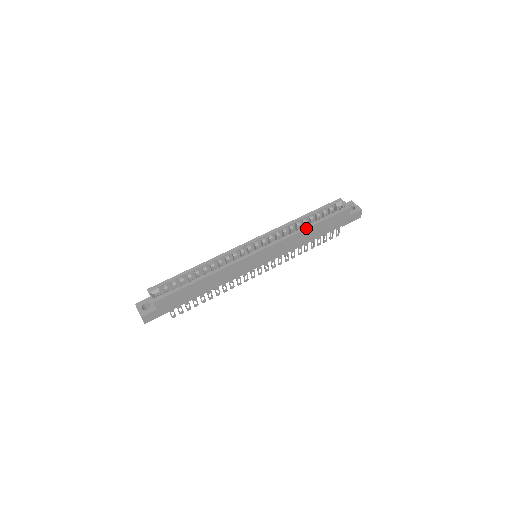
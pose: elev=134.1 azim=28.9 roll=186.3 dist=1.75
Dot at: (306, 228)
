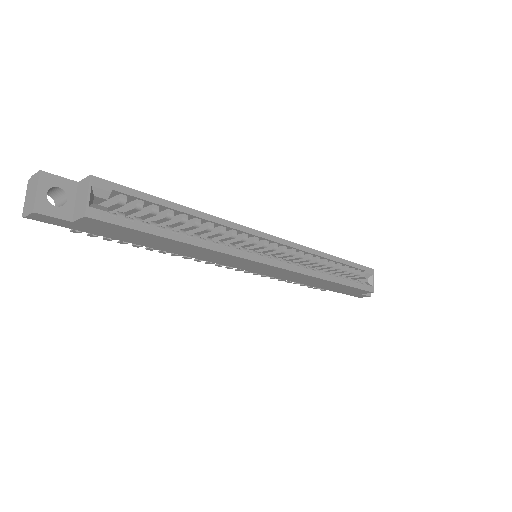
Dot at: (331, 280)
